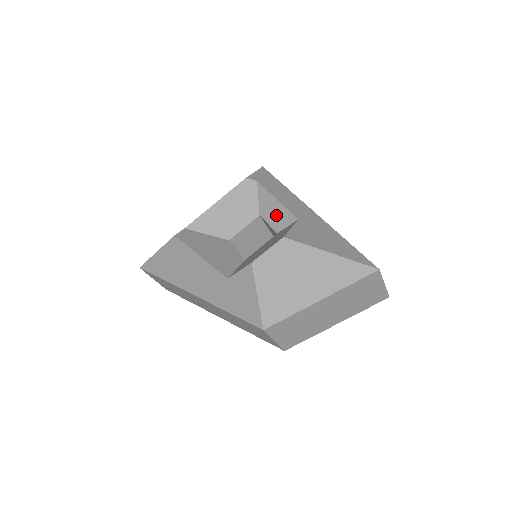
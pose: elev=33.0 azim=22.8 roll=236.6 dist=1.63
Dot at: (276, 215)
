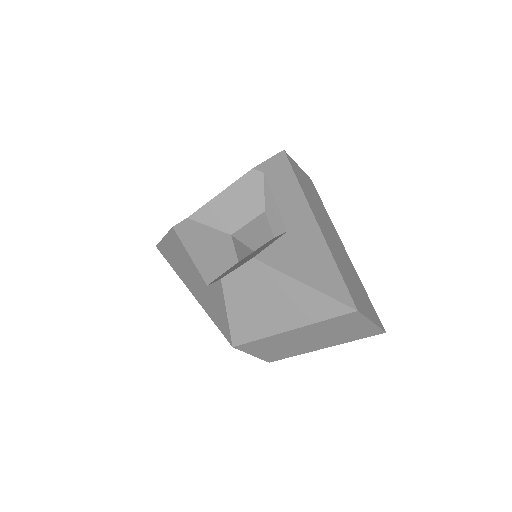
Dot at: (279, 215)
